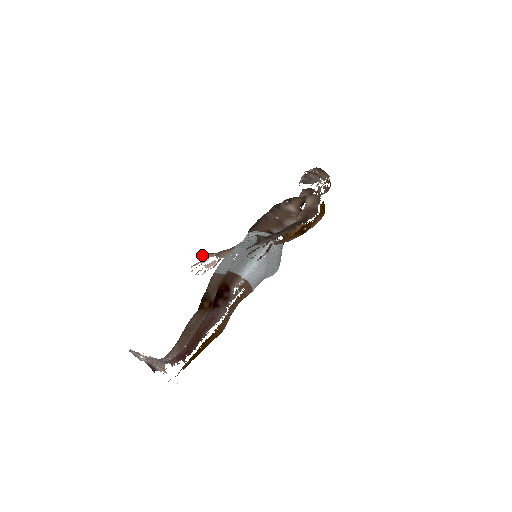
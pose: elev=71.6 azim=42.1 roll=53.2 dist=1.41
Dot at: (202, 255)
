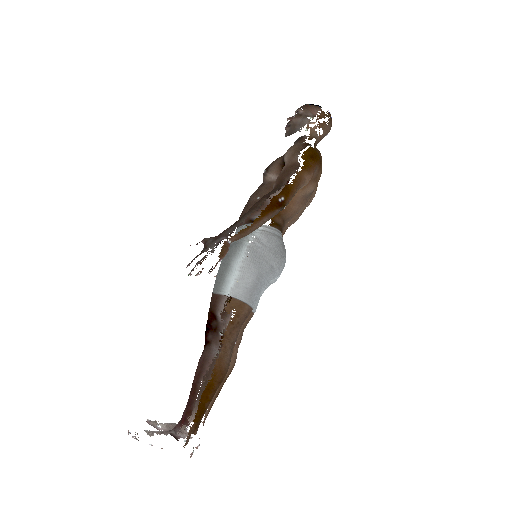
Dot at: occluded
